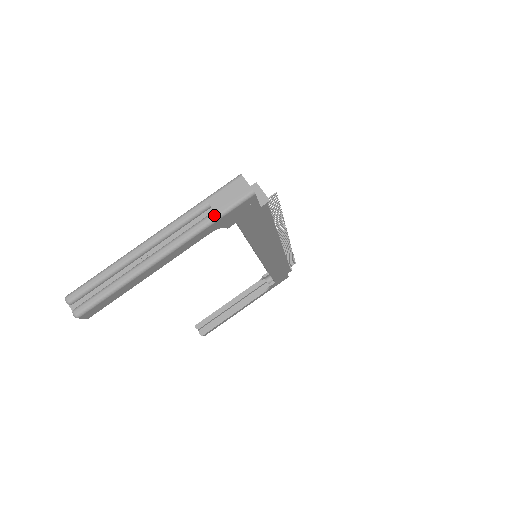
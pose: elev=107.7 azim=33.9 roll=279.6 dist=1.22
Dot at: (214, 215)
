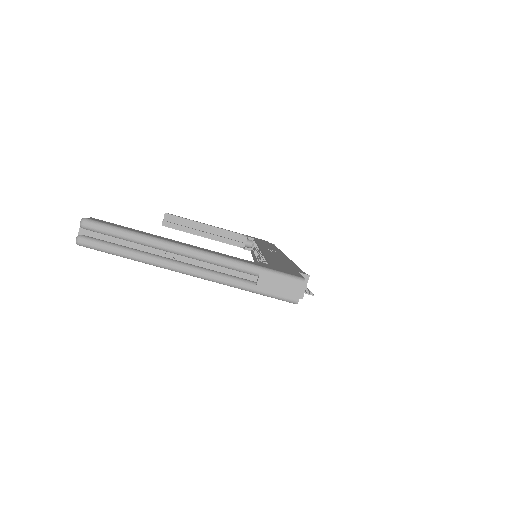
Dot at: (253, 287)
